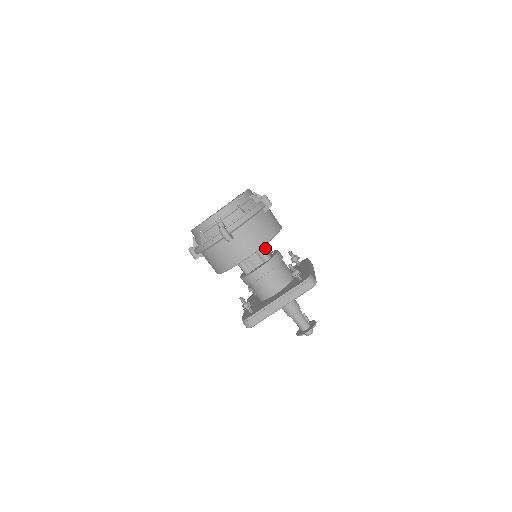
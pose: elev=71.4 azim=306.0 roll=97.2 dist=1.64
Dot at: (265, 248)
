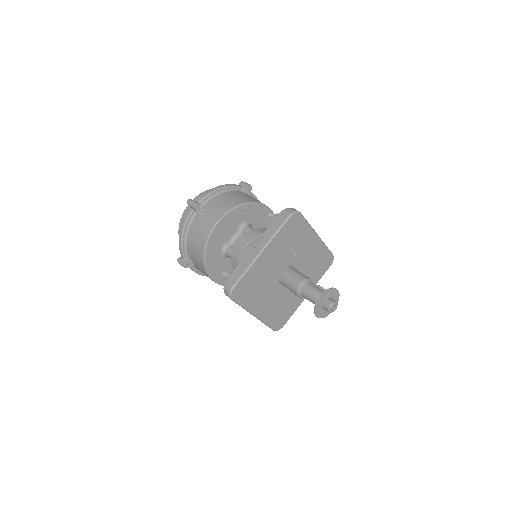
Dot at: occluded
